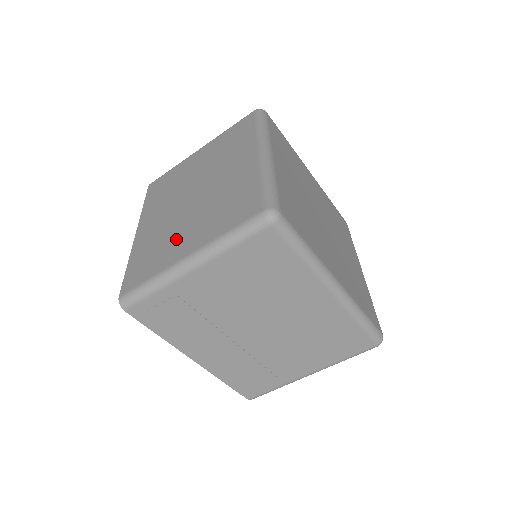
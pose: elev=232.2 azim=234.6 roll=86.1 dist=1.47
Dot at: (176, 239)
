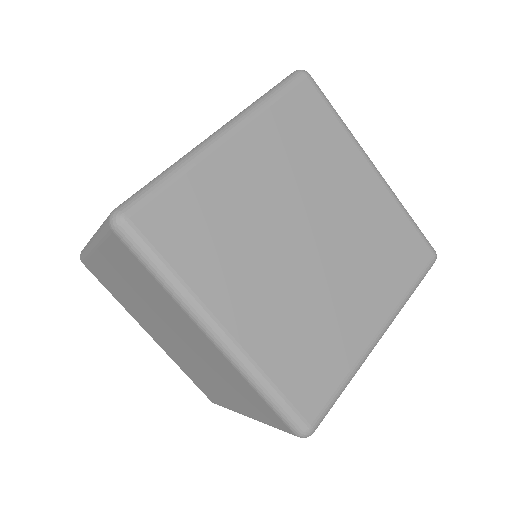
Dot at: (213, 386)
